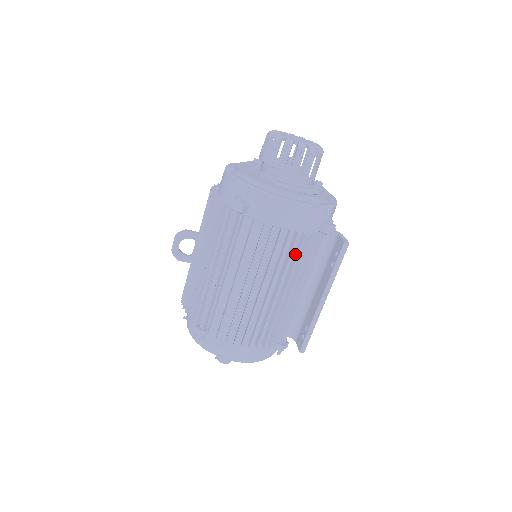
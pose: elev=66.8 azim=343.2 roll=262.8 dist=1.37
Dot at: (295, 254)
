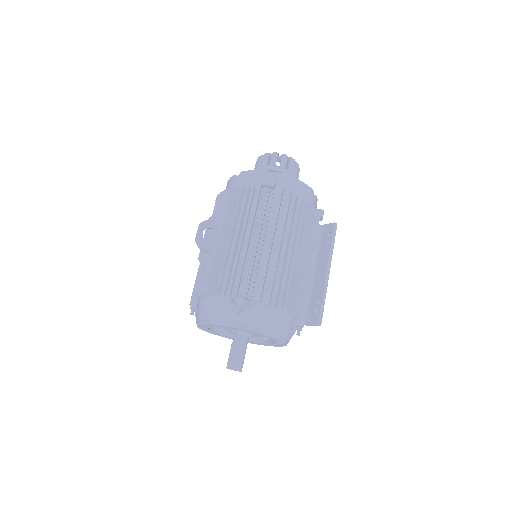
Dot at: occluded
